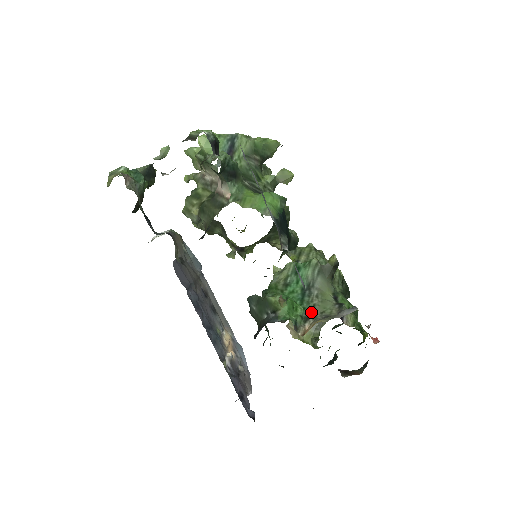
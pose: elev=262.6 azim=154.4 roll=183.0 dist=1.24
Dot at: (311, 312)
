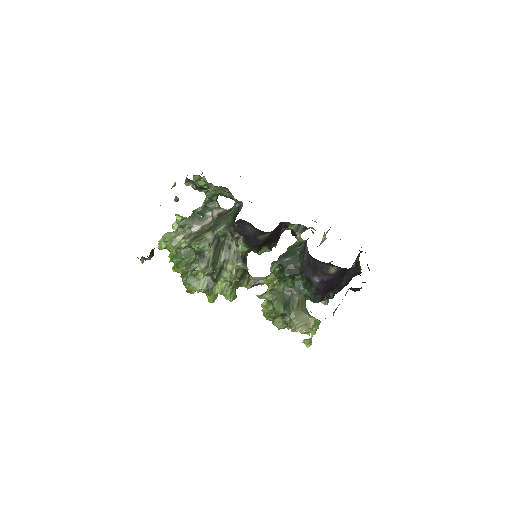
Dot at: occluded
